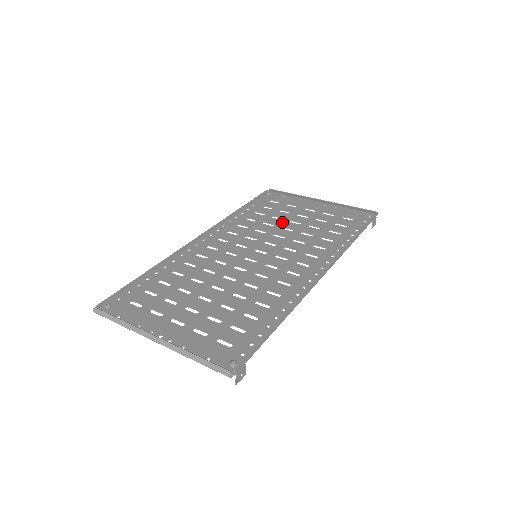
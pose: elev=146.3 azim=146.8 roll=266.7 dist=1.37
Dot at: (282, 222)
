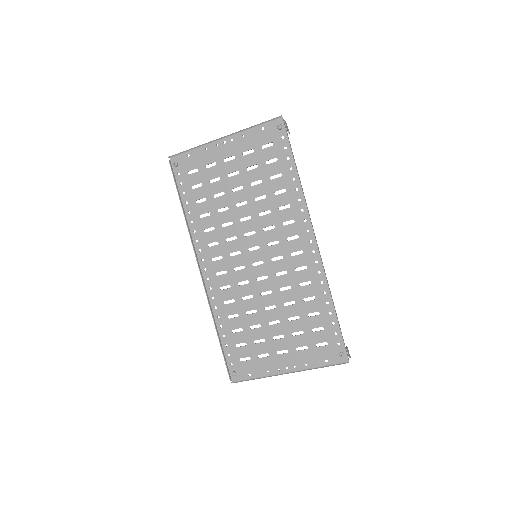
Dot at: (229, 198)
